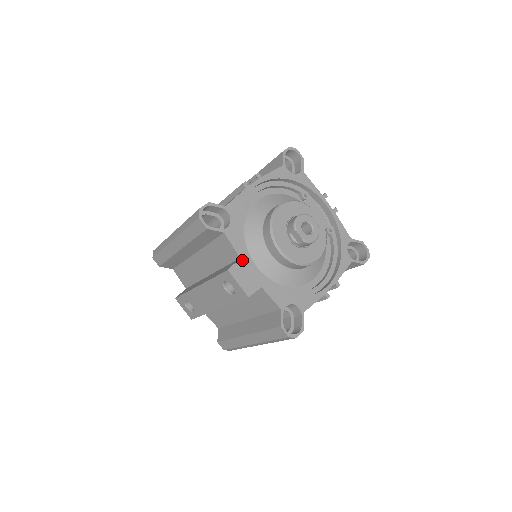
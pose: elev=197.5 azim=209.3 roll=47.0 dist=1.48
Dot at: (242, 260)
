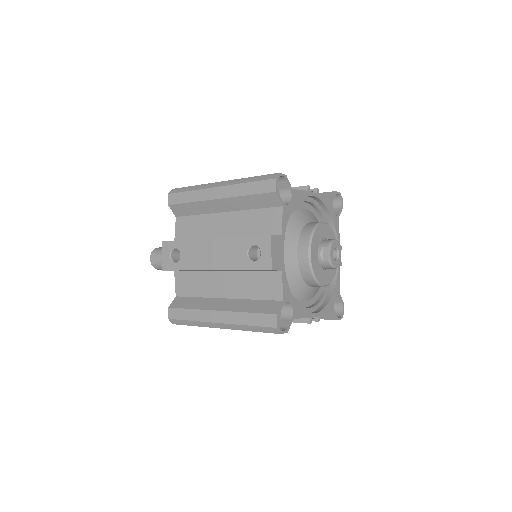
Dot at: (282, 238)
